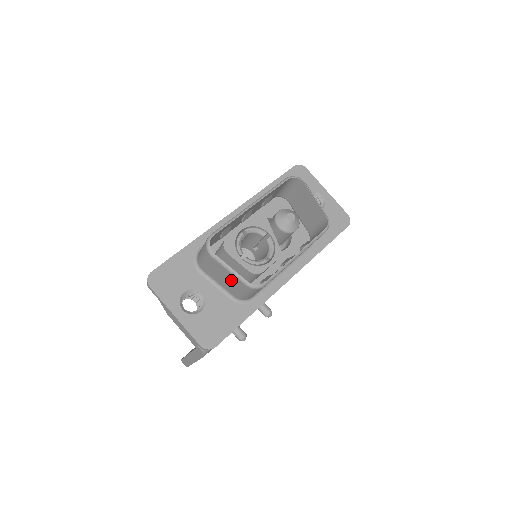
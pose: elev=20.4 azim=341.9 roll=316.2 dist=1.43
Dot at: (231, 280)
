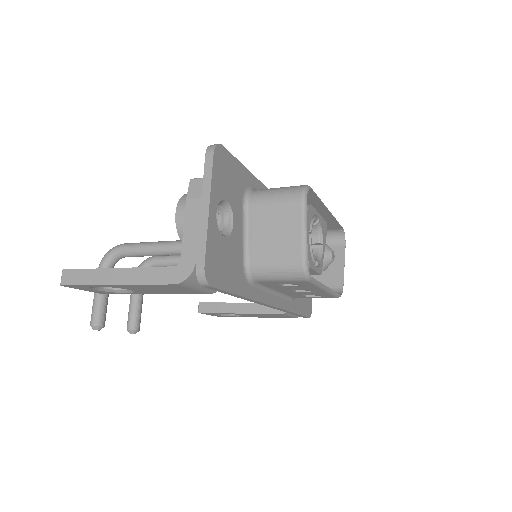
Dot at: (285, 242)
